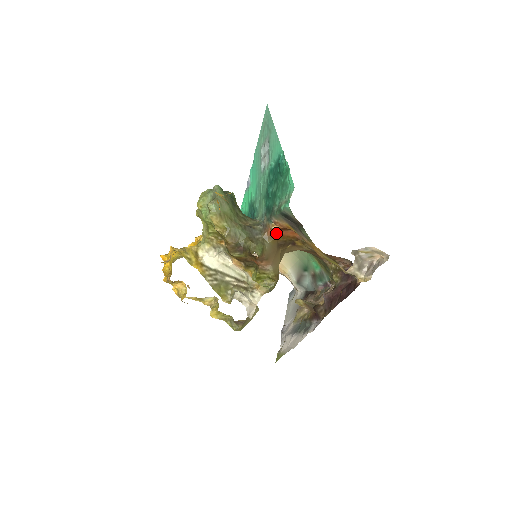
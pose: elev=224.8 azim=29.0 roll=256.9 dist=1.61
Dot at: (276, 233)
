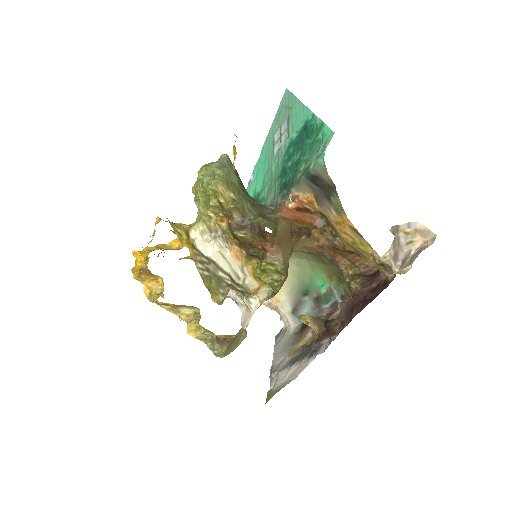
Dot at: (292, 214)
